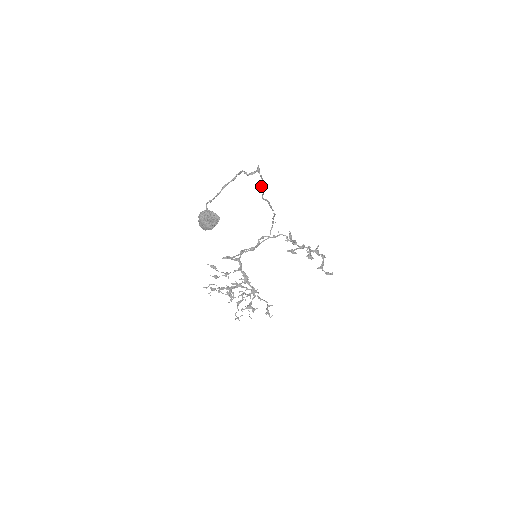
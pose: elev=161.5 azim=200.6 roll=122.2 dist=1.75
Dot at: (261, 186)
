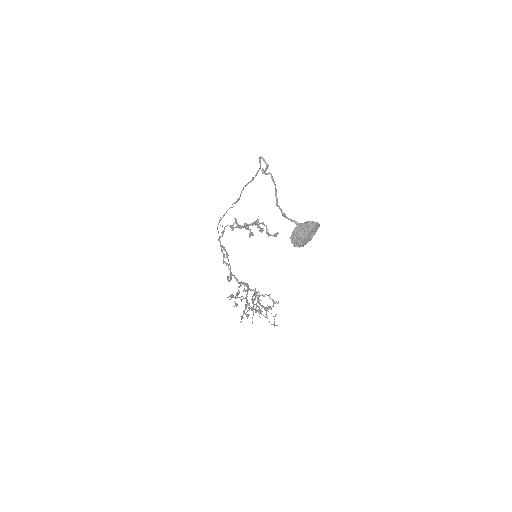
Dot at: (252, 180)
